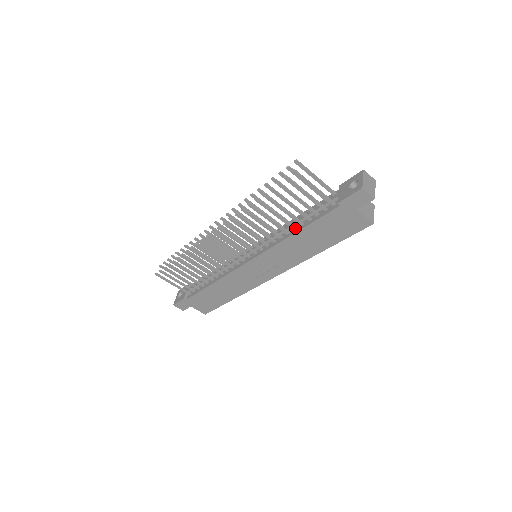
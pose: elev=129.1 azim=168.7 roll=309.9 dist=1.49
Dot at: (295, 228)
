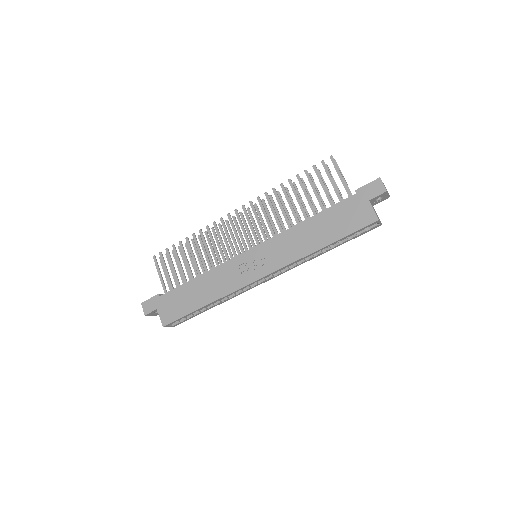
Dot at: (308, 218)
